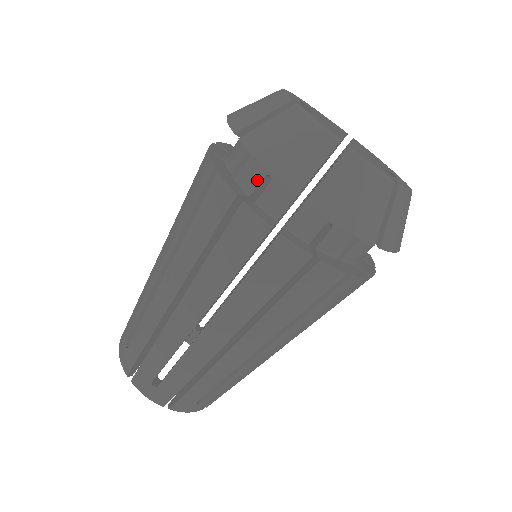
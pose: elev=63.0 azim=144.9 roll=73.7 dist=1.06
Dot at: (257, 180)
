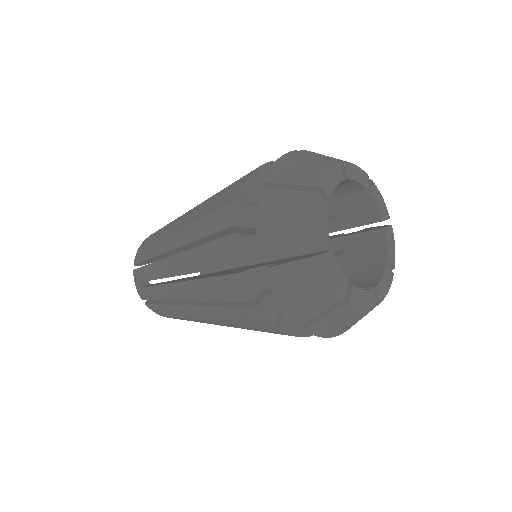
Dot at: occluded
